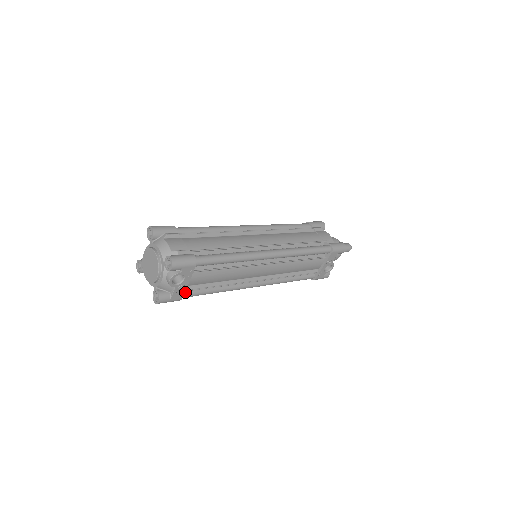
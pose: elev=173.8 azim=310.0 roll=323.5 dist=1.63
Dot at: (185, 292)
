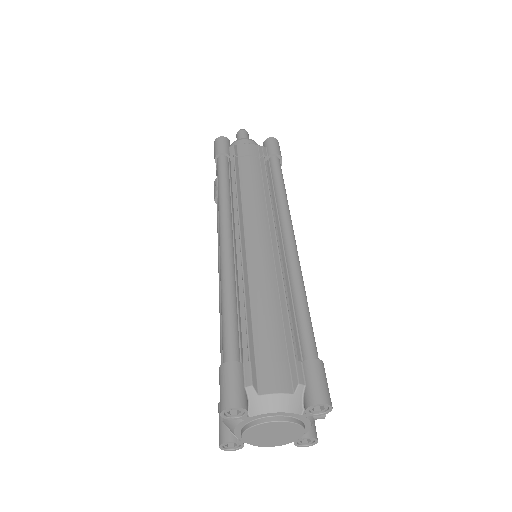
Dot at: occluded
